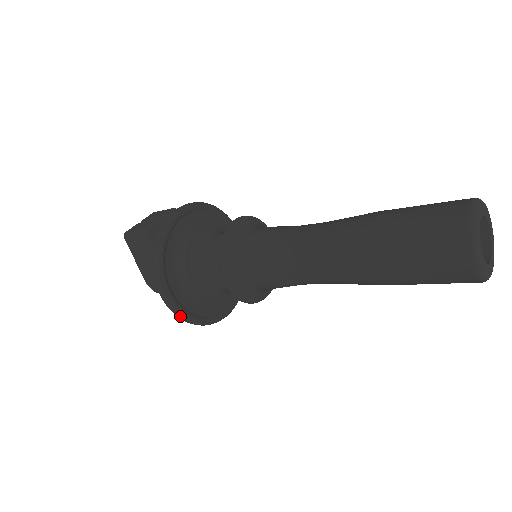
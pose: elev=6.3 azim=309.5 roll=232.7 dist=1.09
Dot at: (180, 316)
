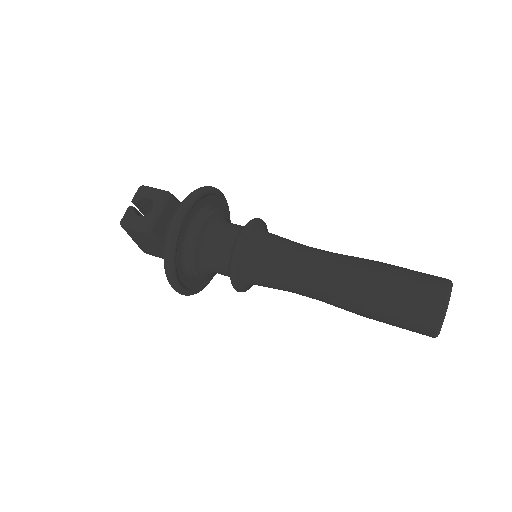
Dot at: (188, 295)
